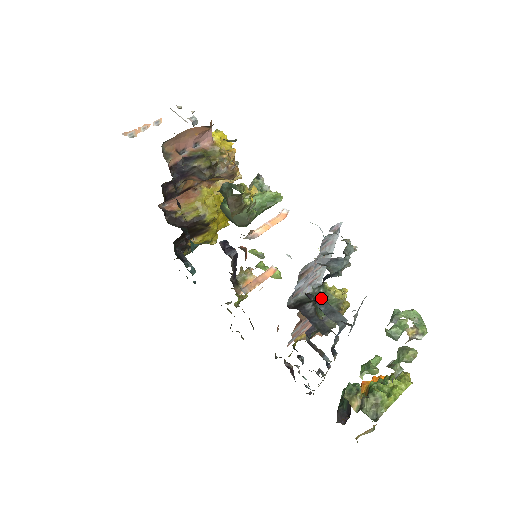
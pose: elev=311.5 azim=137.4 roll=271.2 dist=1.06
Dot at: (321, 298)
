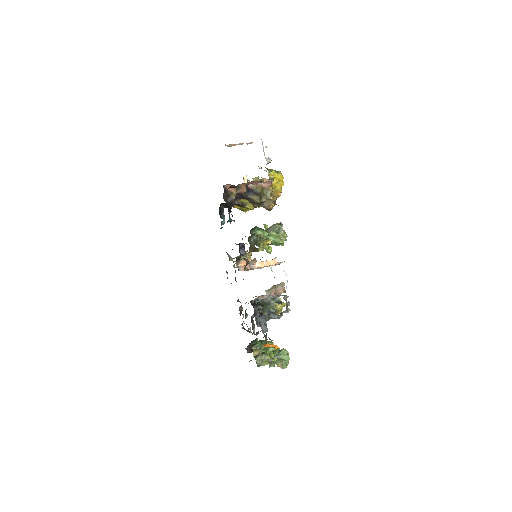
Dot at: (269, 306)
